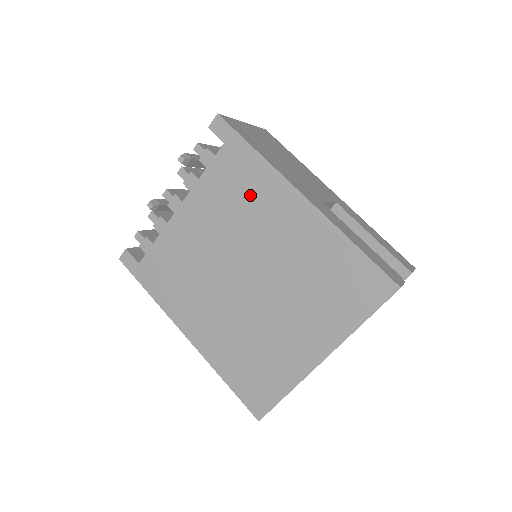
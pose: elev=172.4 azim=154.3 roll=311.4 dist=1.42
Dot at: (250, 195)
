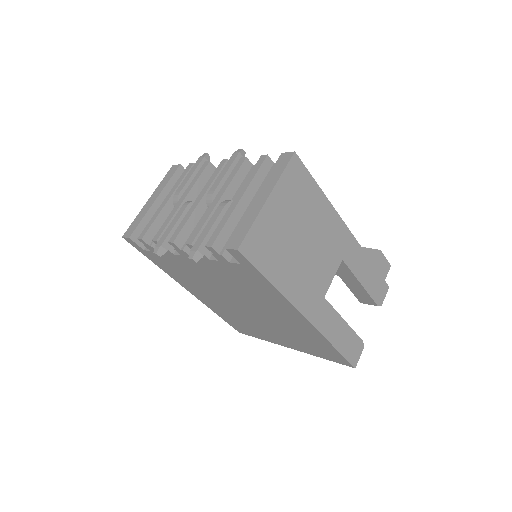
Dot at: (259, 293)
